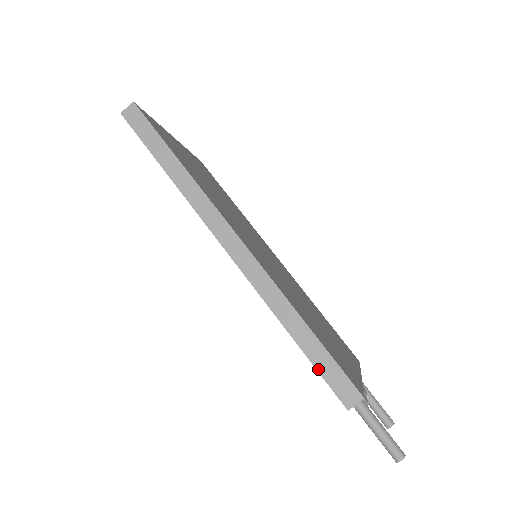
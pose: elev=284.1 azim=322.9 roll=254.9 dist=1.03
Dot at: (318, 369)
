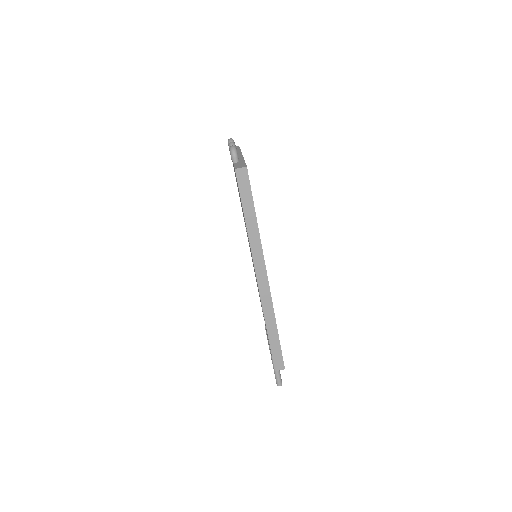
Dot at: (272, 351)
